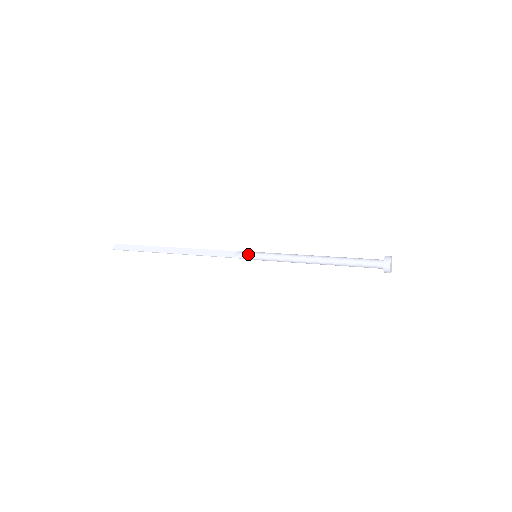
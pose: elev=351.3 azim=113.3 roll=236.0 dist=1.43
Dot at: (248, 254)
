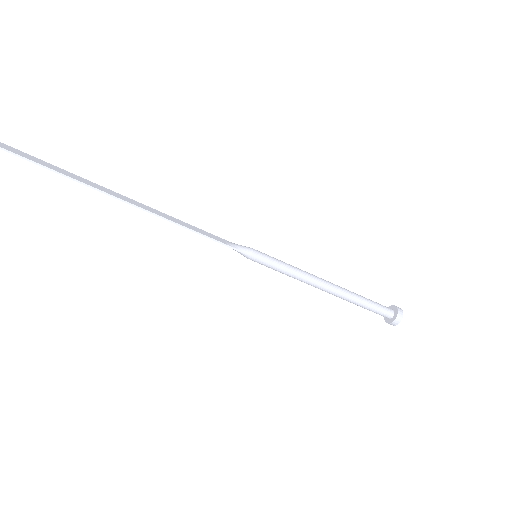
Dot at: (250, 248)
